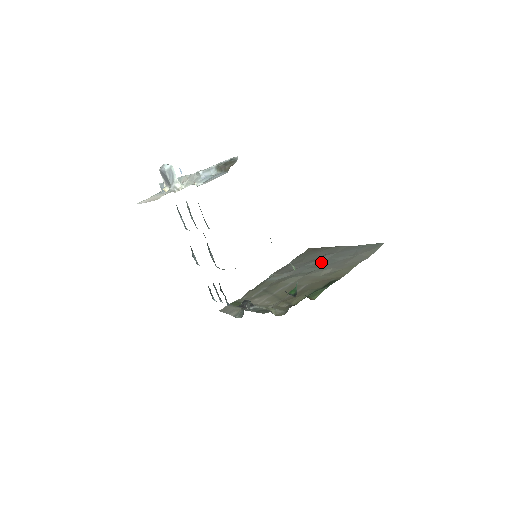
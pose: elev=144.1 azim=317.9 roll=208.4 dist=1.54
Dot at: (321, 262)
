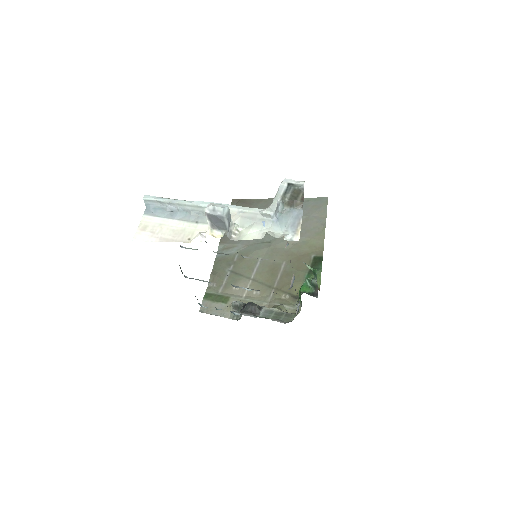
Dot at: occluded
